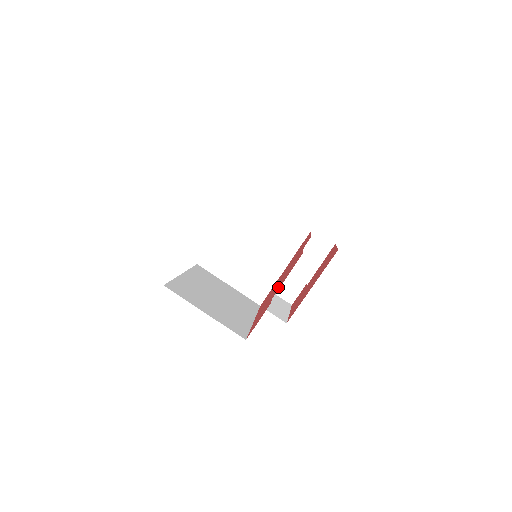
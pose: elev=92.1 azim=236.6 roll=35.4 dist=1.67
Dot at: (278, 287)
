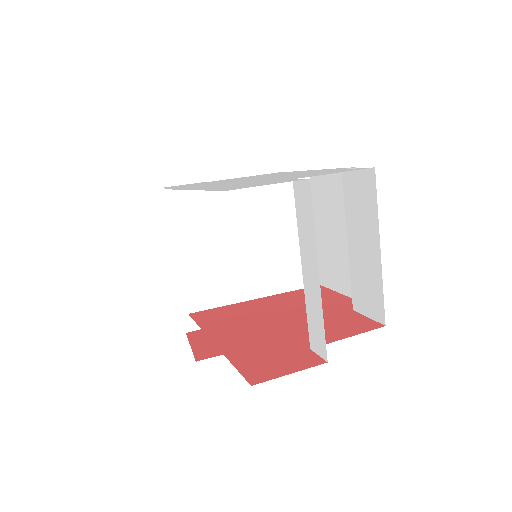
Dot at: occluded
